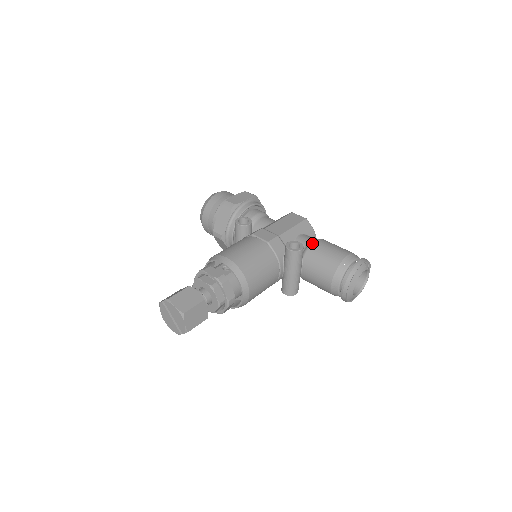
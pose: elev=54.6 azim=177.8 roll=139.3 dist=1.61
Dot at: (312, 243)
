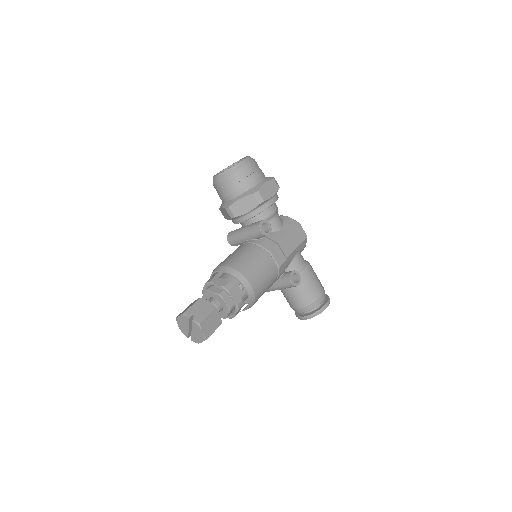
Dot at: (304, 272)
